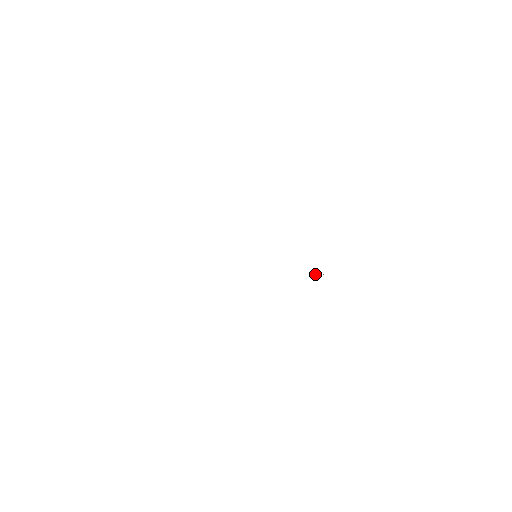
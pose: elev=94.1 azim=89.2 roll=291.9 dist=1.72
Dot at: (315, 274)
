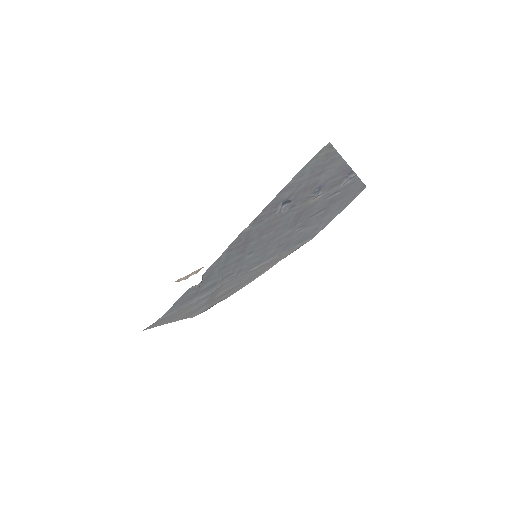
Dot at: (278, 210)
